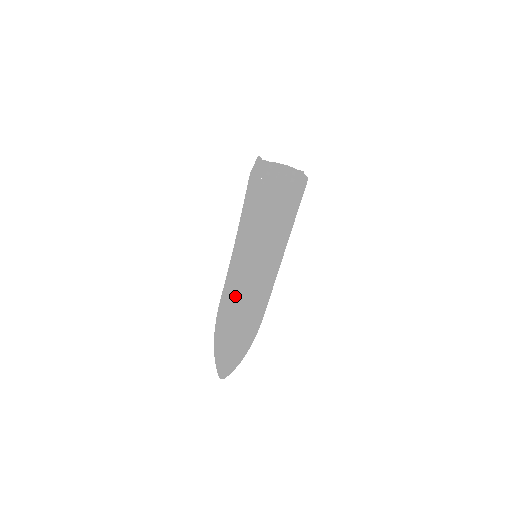
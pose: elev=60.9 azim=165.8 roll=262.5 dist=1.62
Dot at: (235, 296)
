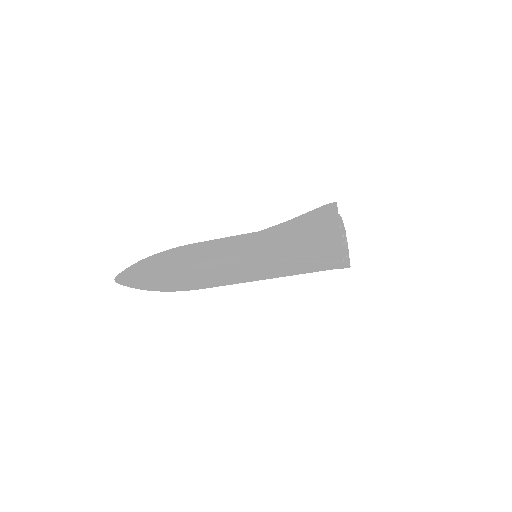
Dot at: (218, 280)
